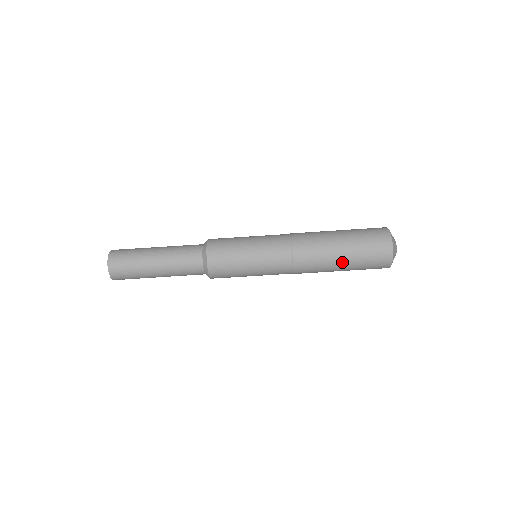
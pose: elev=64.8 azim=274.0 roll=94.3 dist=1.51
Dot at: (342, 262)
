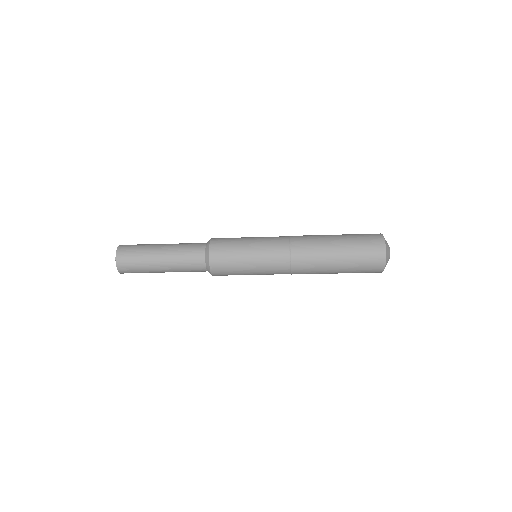
Dot at: (336, 273)
